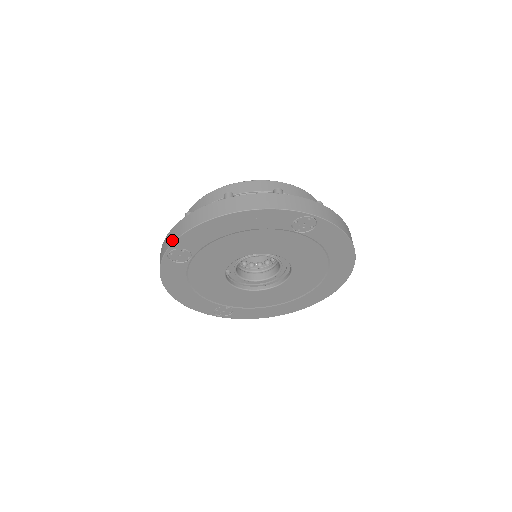
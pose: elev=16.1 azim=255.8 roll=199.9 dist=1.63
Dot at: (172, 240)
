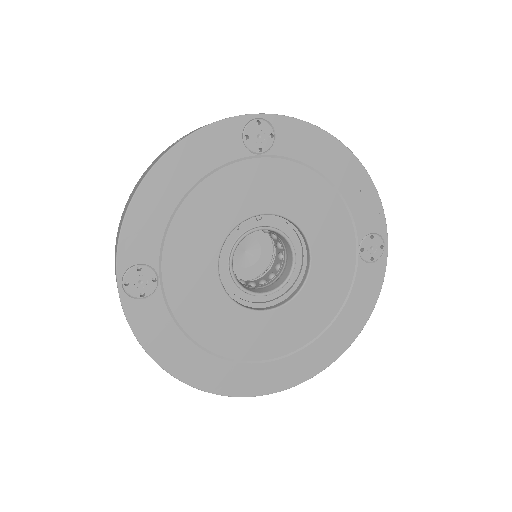
Dot at: (279, 115)
